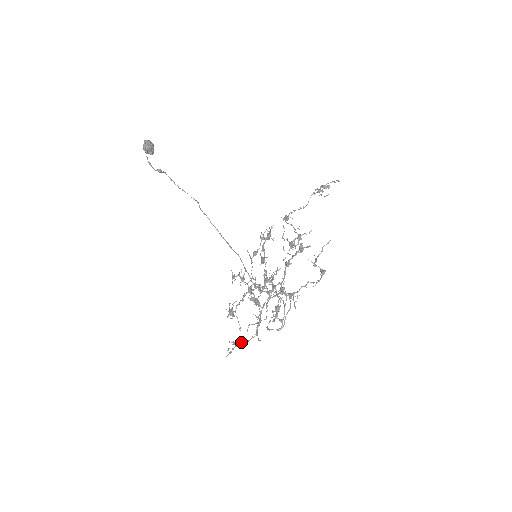
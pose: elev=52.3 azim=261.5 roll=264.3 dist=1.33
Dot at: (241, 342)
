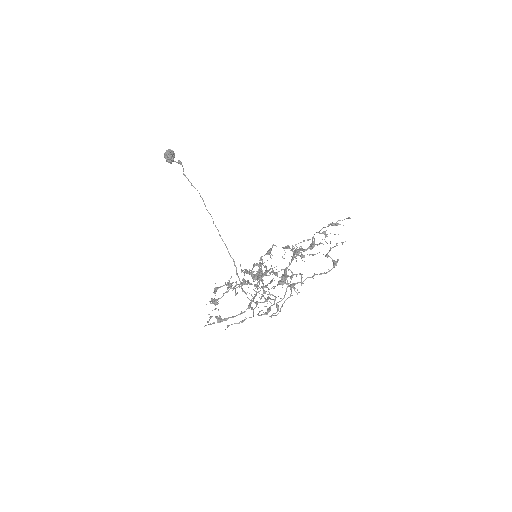
Dot at: (225, 318)
